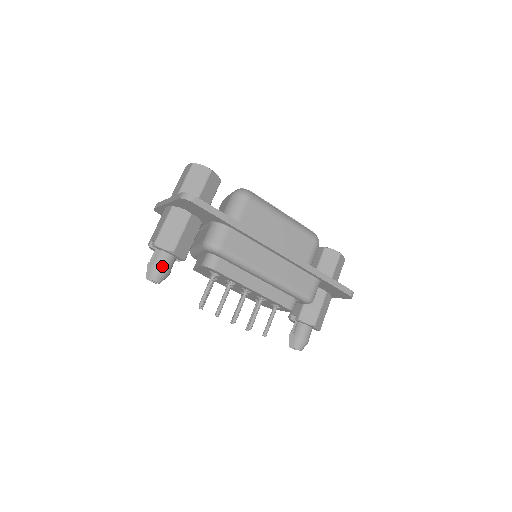
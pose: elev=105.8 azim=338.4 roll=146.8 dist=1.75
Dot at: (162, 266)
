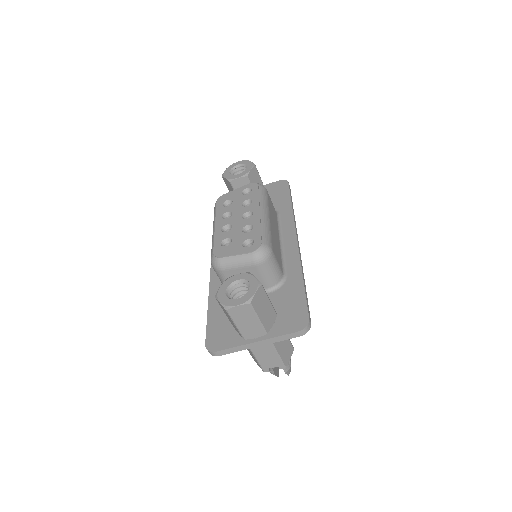
Dot at: (290, 362)
